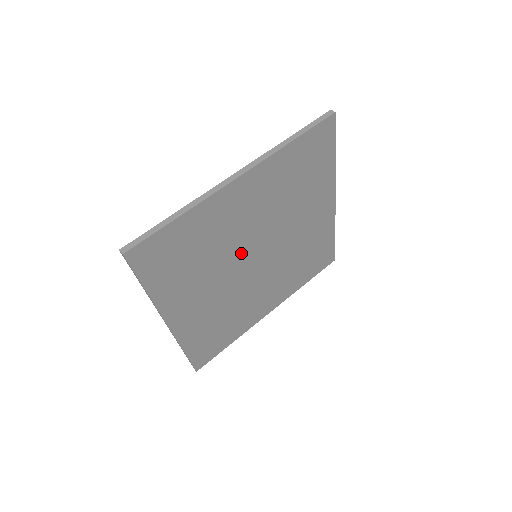
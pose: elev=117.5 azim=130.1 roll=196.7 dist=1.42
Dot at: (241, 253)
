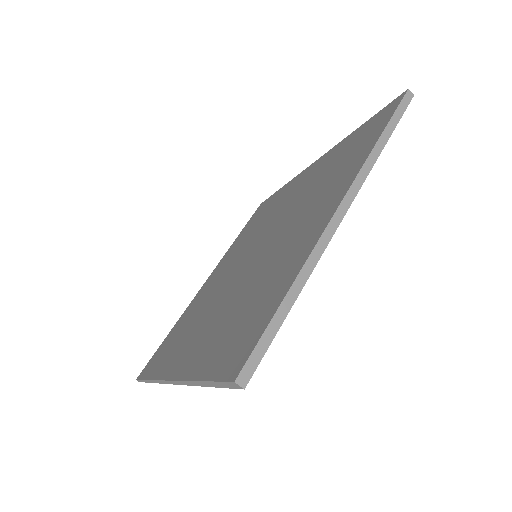
Dot at: occluded
